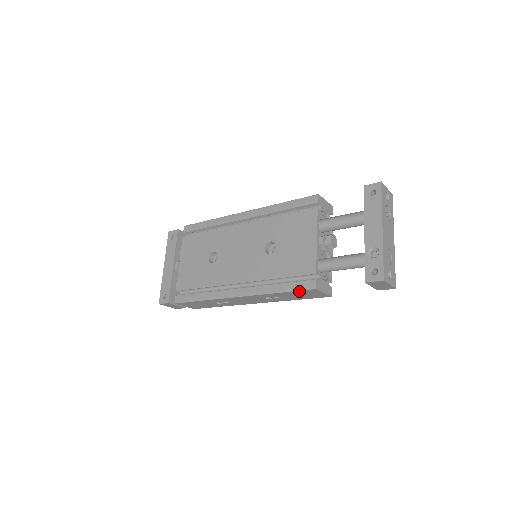
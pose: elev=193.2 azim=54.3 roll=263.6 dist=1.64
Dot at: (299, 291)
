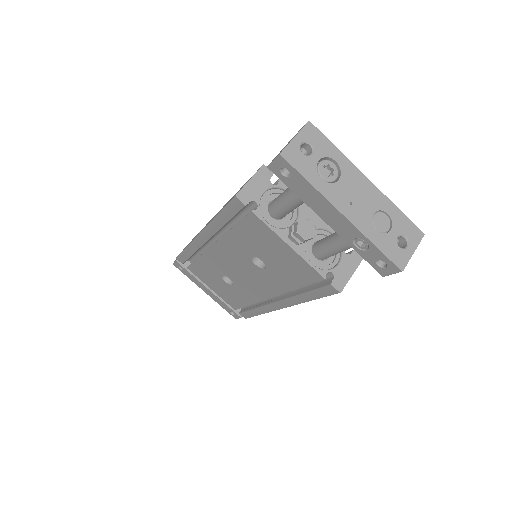
Dot at: (327, 294)
